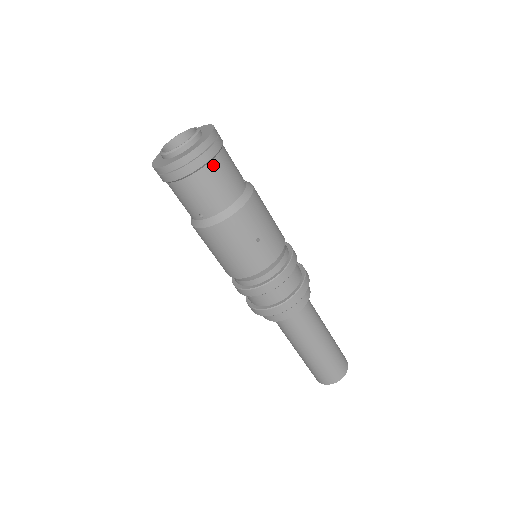
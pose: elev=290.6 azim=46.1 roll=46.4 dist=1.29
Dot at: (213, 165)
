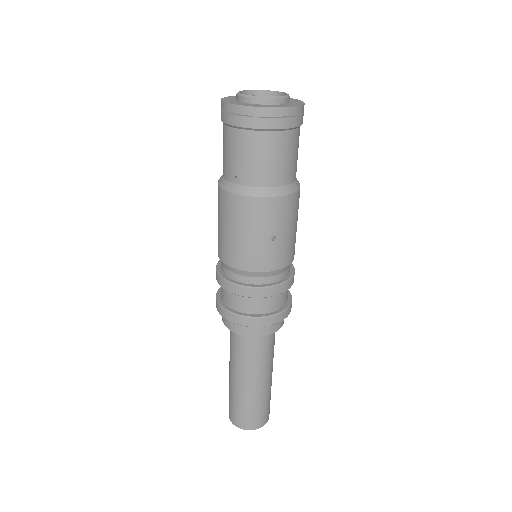
Dot at: (282, 136)
